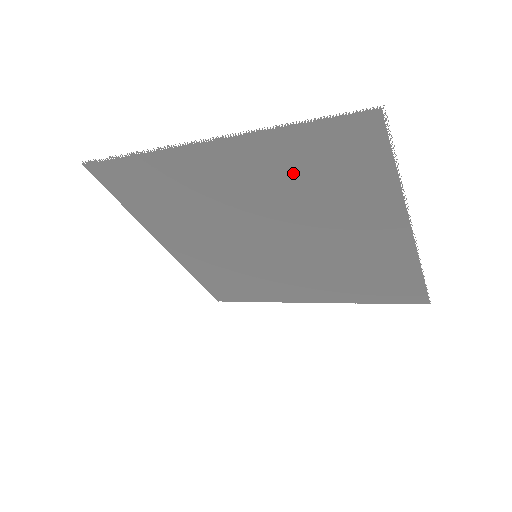
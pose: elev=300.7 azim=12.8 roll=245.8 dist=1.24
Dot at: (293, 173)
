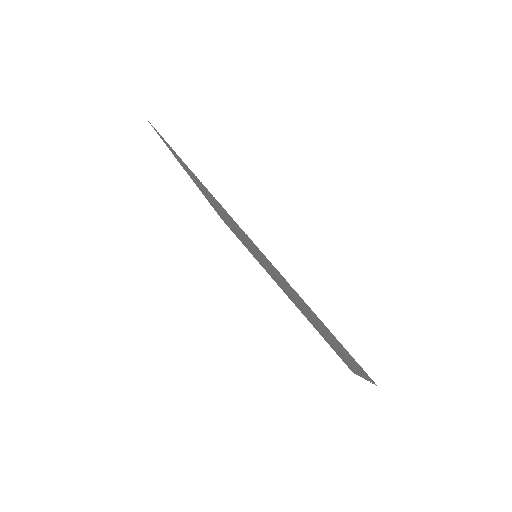
Dot at: (301, 302)
